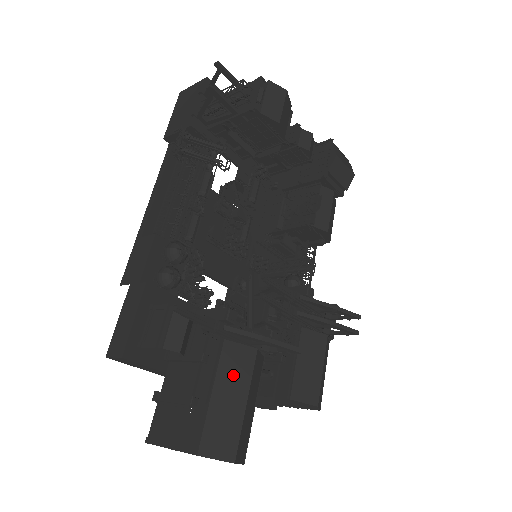
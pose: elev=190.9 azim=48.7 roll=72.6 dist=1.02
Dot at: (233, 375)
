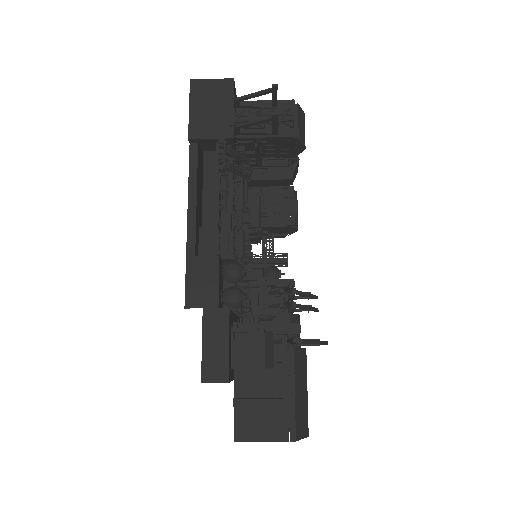
Dot at: (300, 374)
